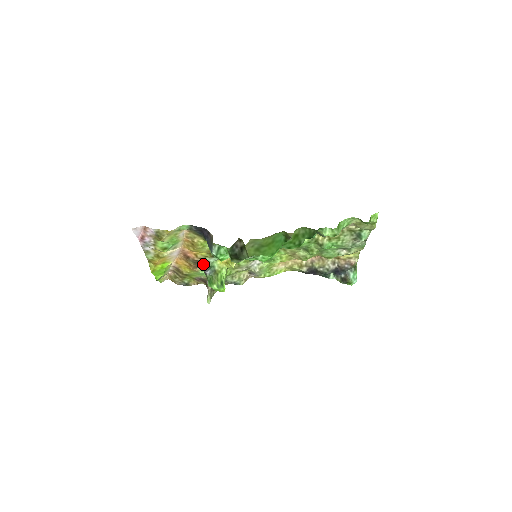
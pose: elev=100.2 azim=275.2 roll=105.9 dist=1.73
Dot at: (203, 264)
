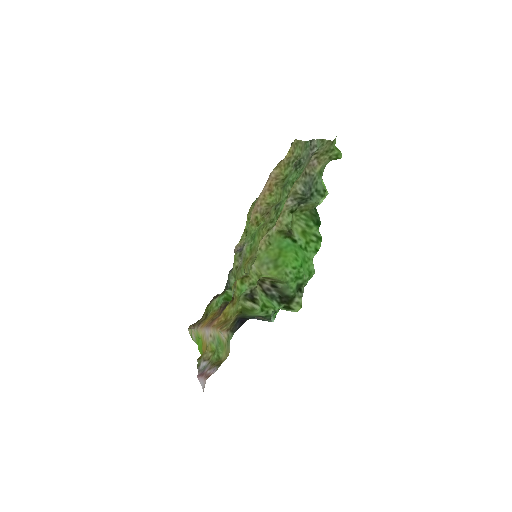
Dot at: occluded
